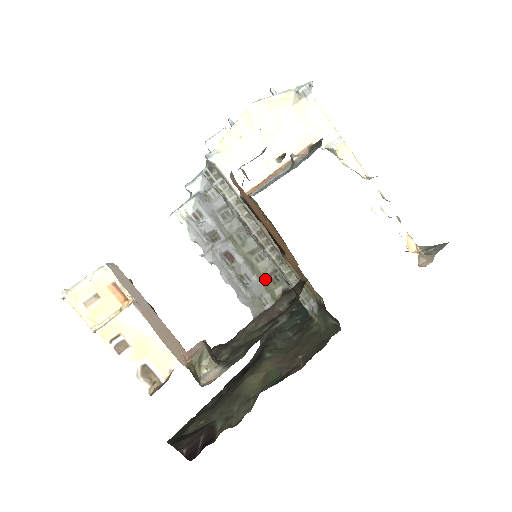
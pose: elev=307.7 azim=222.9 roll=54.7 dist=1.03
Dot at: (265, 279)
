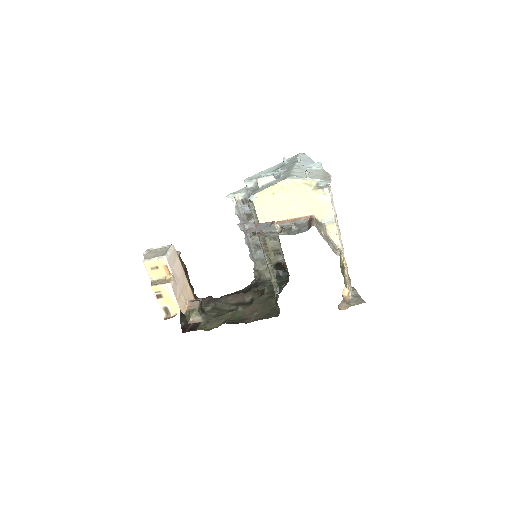
Dot at: (270, 252)
